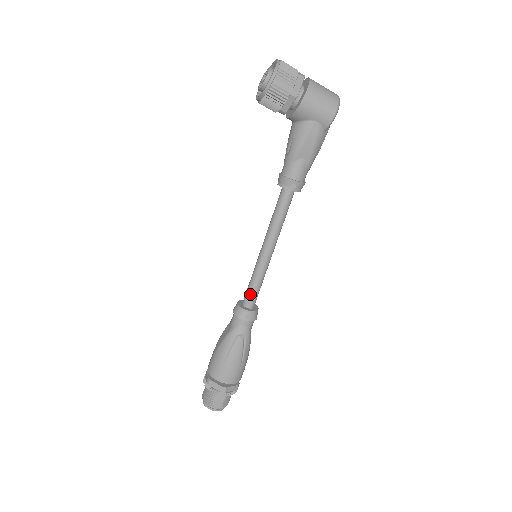
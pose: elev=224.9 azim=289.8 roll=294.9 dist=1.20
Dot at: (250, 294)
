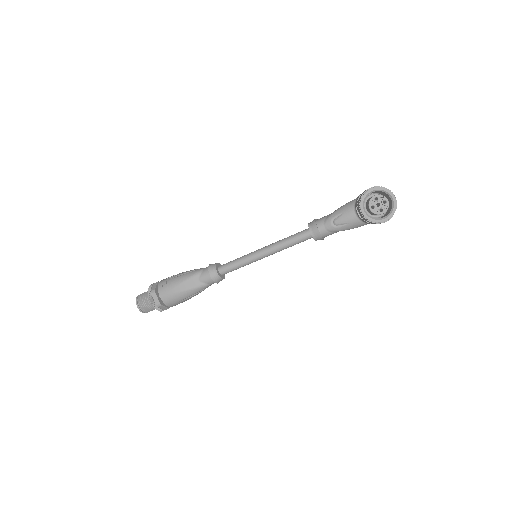
Dot at: occluded
